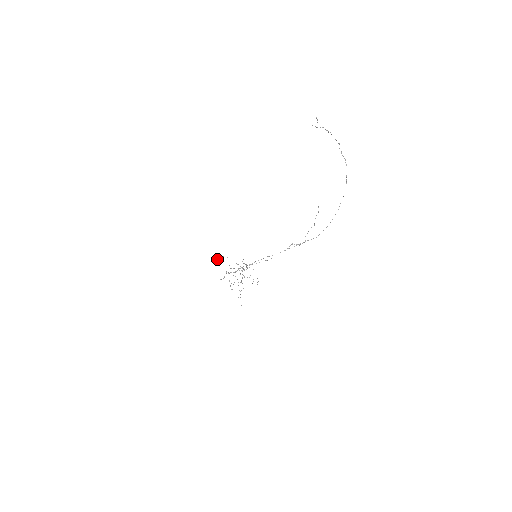
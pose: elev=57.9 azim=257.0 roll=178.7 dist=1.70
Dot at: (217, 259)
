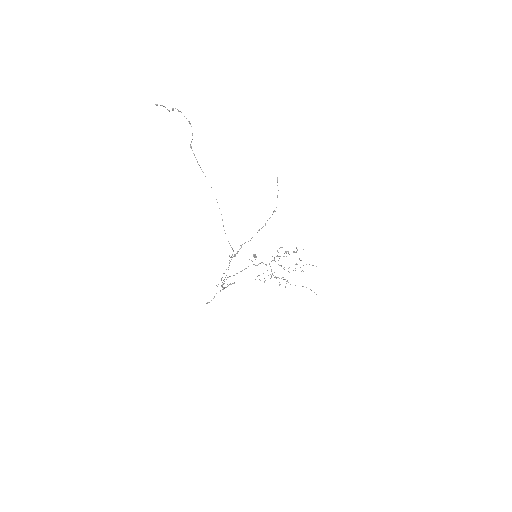
Dot at: (253, 256)
